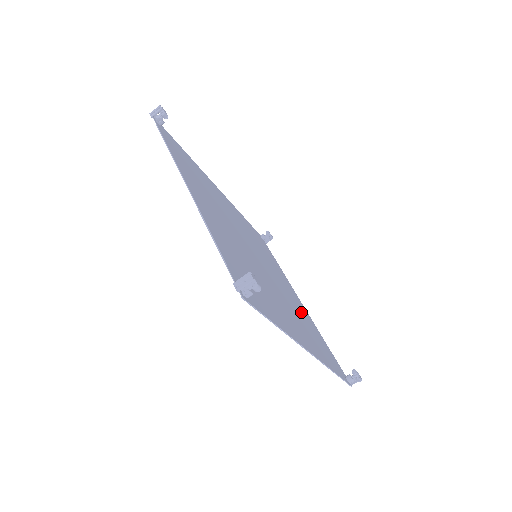
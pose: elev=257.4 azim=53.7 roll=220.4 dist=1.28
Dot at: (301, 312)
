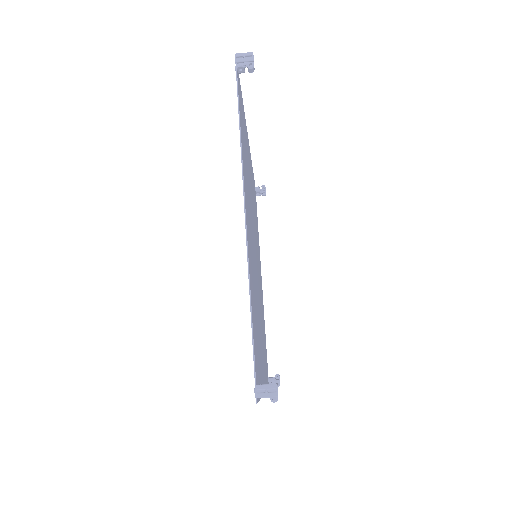
Dot at: (262, 309)
